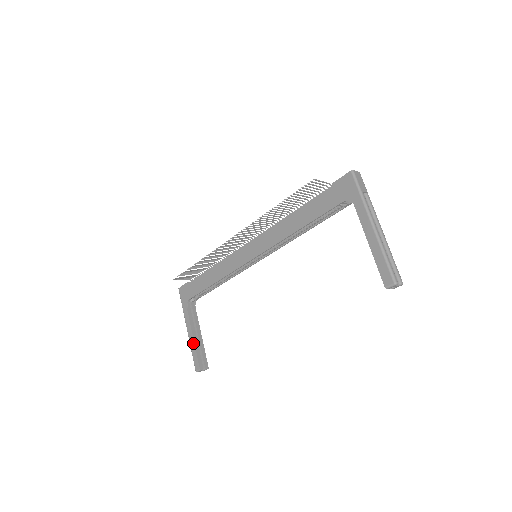
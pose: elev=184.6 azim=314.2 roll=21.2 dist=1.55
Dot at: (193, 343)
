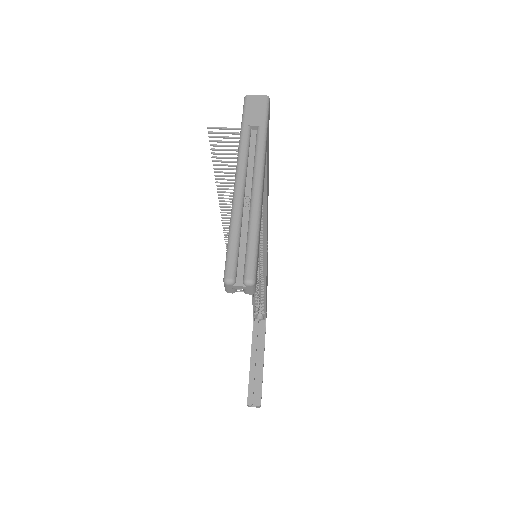
Dot at: occluded
